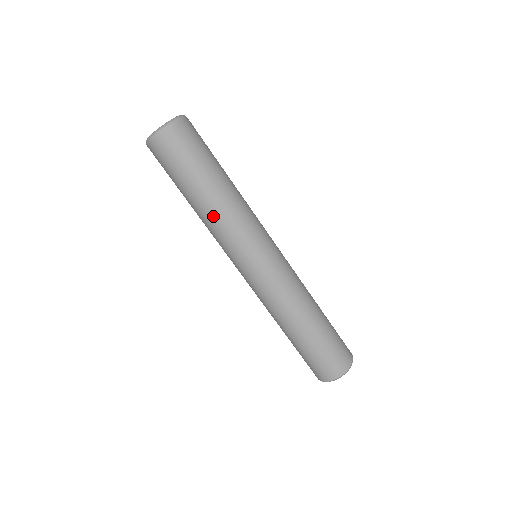
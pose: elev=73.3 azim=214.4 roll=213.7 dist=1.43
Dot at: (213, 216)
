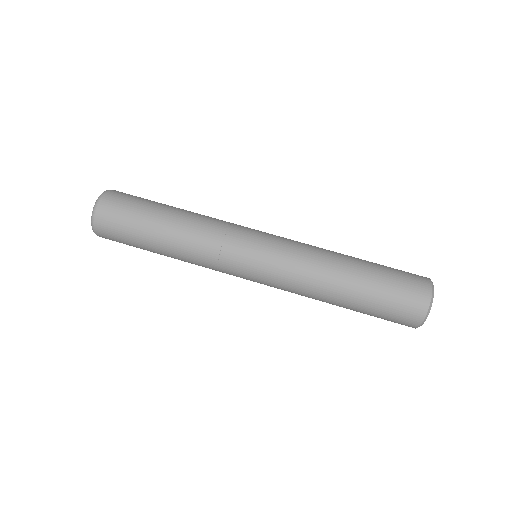
Dot at: (187, 241)
